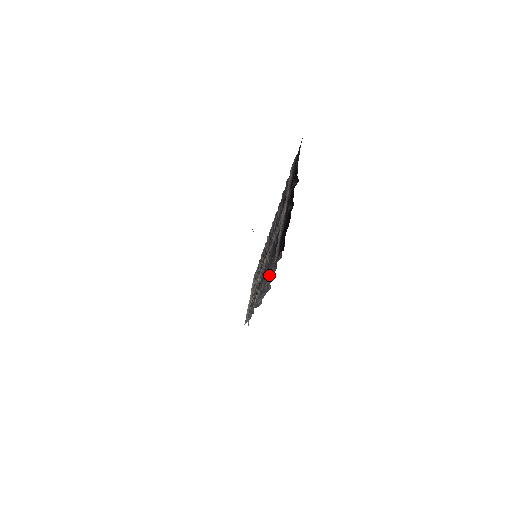
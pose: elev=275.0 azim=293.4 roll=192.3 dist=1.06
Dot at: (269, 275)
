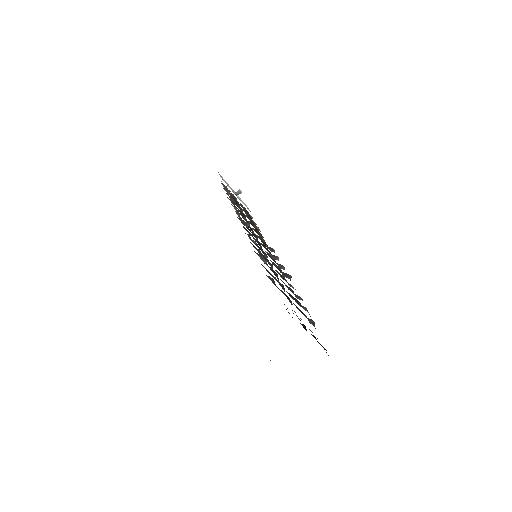
Dot at: occluded
